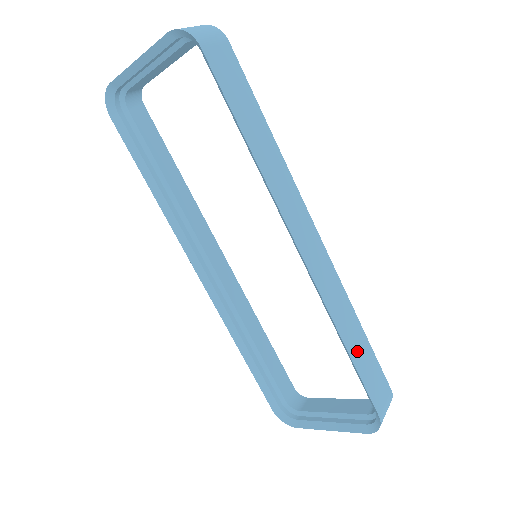
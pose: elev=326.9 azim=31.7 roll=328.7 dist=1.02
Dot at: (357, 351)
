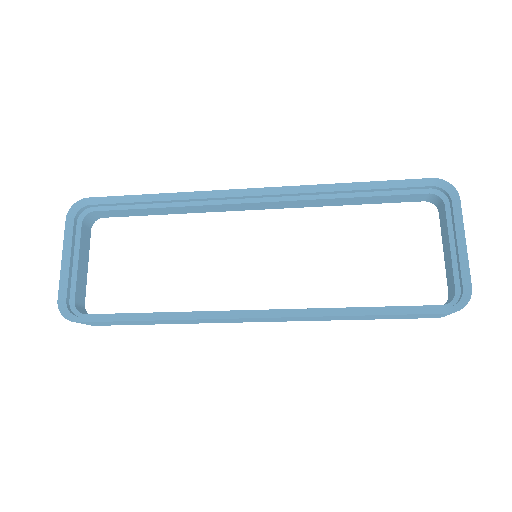
Dot at: occluded
